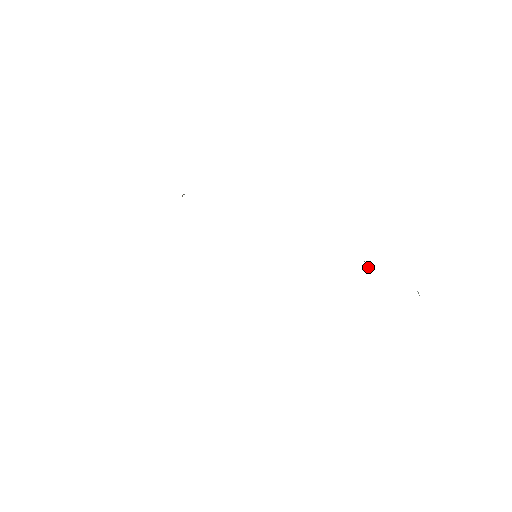
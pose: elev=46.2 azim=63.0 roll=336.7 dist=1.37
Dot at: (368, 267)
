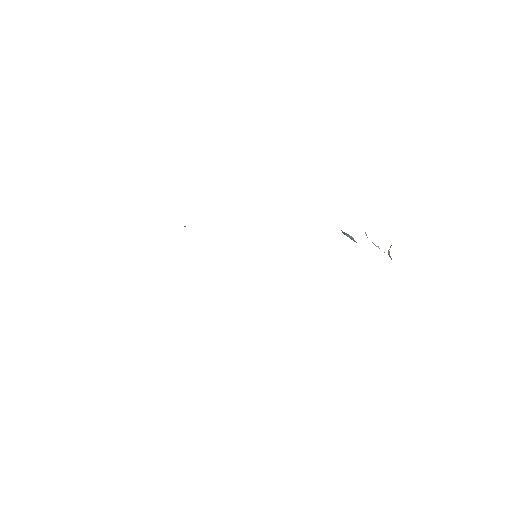
Dot at: (350, 237)
